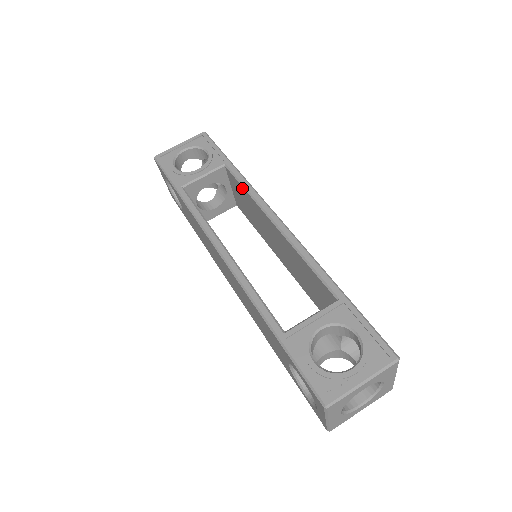
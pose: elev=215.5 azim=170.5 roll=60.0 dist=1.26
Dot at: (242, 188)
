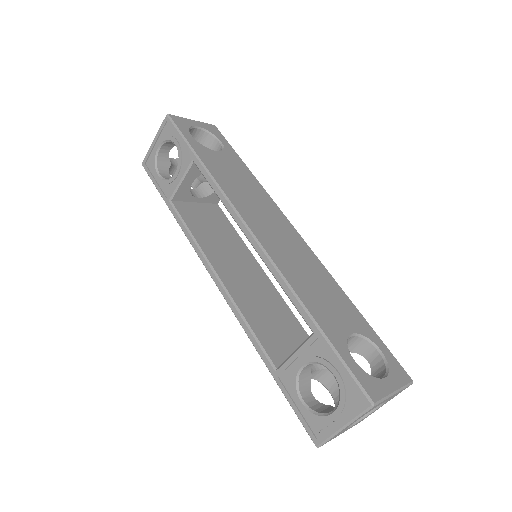
Dot at: occluded
